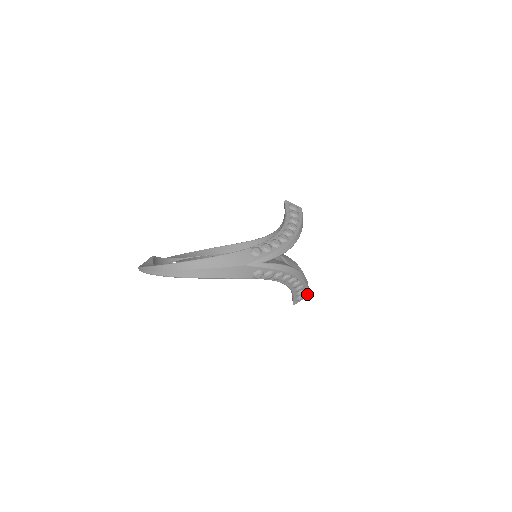
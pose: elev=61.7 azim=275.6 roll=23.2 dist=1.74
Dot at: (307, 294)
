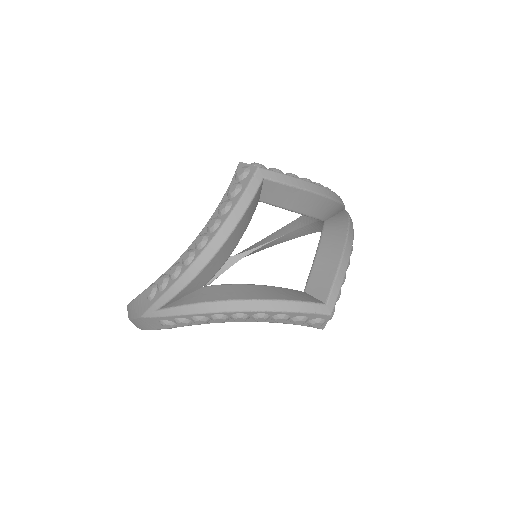
Dot at: (324, 315)
